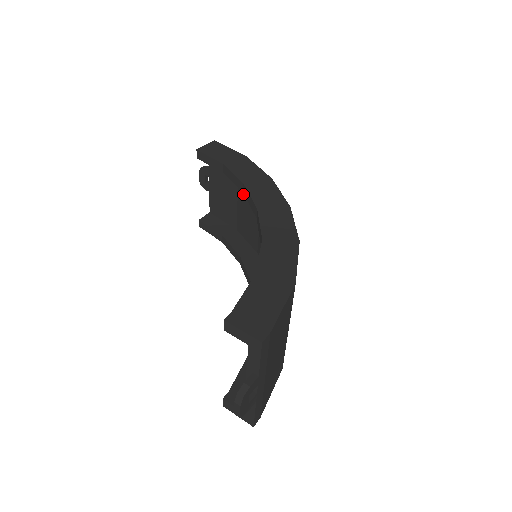
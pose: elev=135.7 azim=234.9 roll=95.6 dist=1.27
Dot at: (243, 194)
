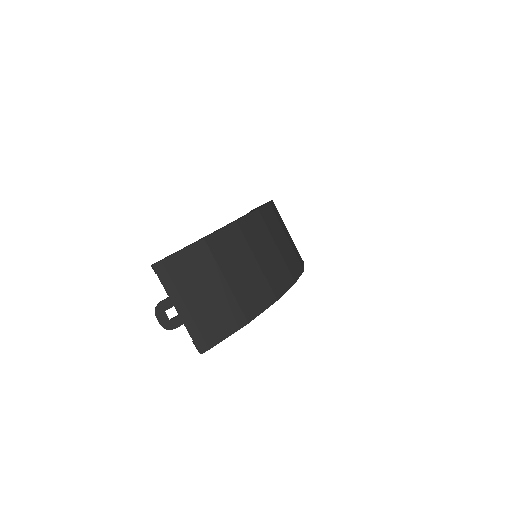
Dot at: occluded
